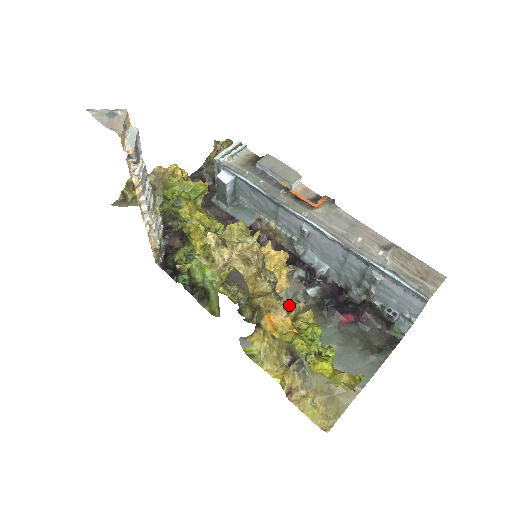
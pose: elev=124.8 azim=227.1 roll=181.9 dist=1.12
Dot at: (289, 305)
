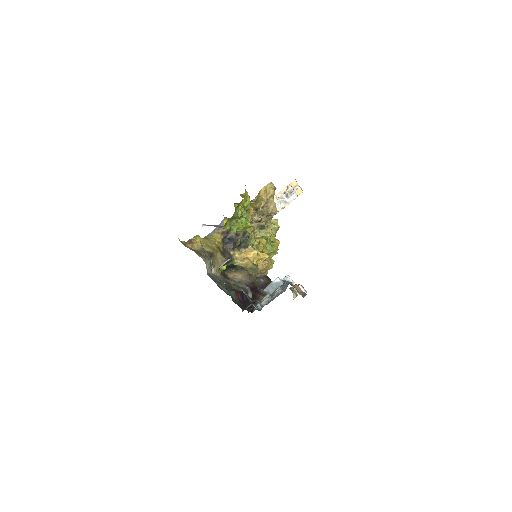
Dot at: (259, 210)
